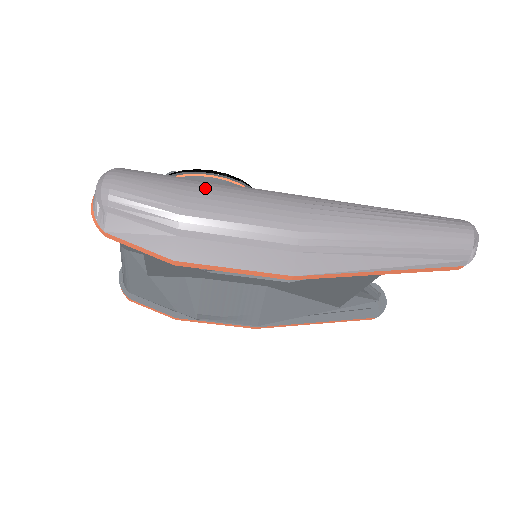
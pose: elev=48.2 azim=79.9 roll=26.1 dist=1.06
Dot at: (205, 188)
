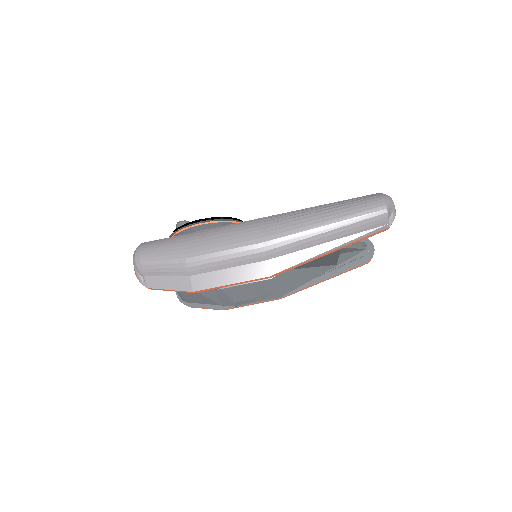
Dot at: (196, 239)
